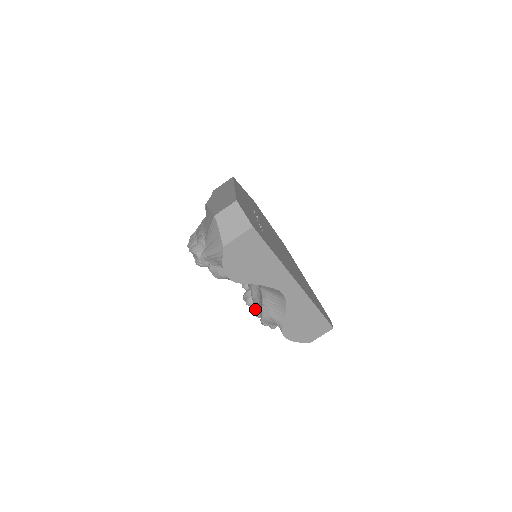
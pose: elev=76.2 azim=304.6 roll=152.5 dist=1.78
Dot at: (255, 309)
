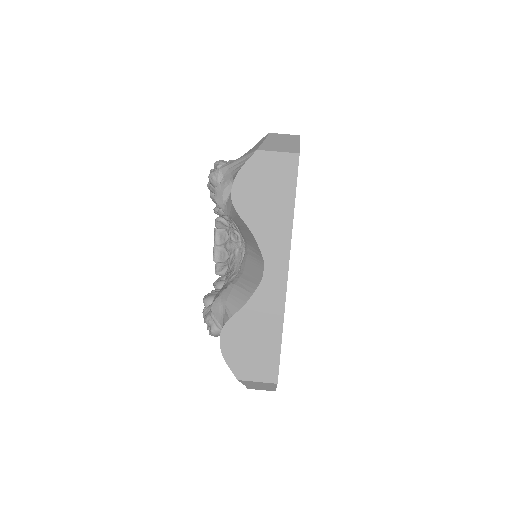
Dot at: (210, 305)
